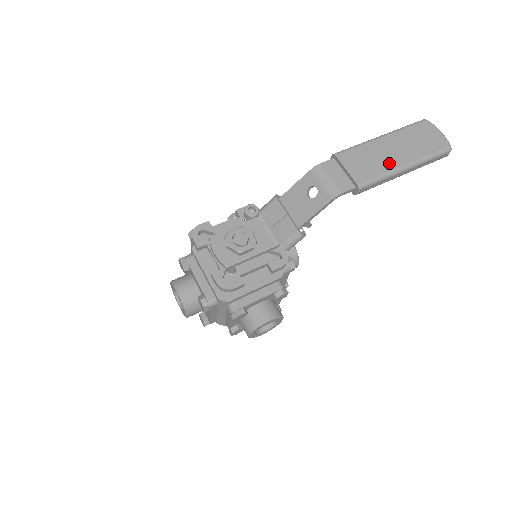
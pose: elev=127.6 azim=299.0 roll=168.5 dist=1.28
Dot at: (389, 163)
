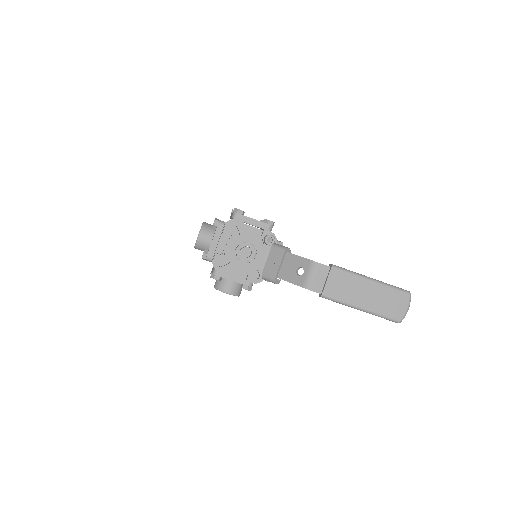
Dot at: (354, 299)
